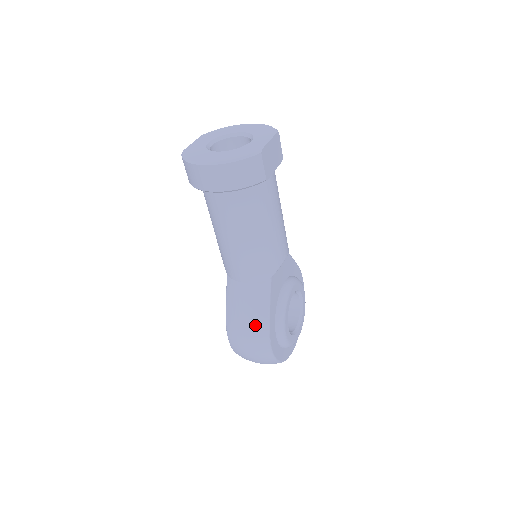
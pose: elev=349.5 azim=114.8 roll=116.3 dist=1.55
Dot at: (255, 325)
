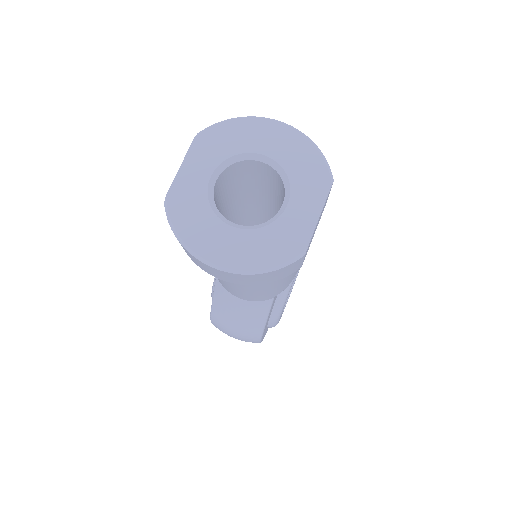
Dot at: (247, 331)
